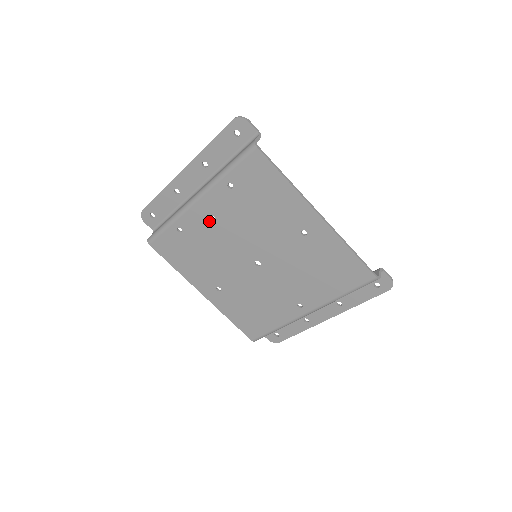
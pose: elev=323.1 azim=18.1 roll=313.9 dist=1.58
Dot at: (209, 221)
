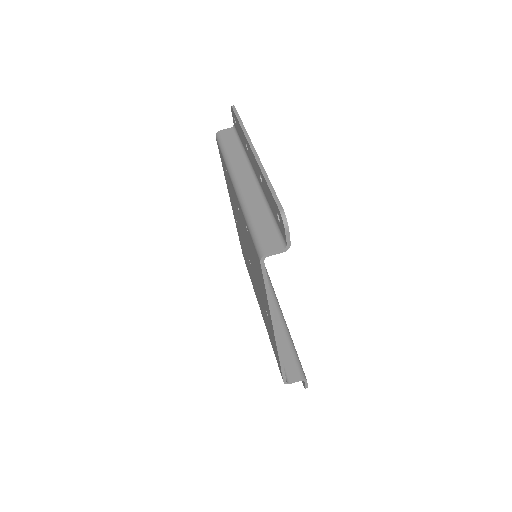
Dot at: (237, 205)
